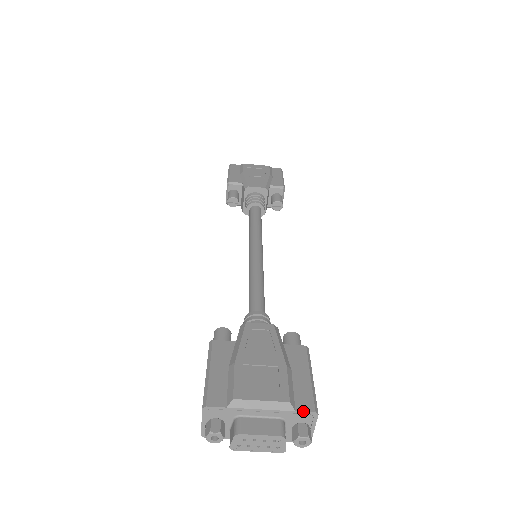
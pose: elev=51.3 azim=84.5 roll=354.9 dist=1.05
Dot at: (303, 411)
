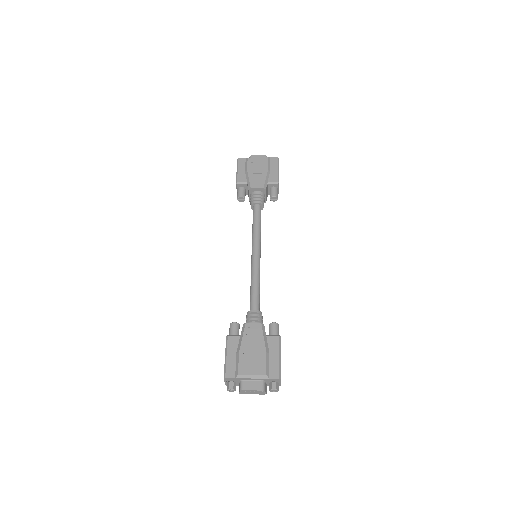
Dot at: (273, 378)
